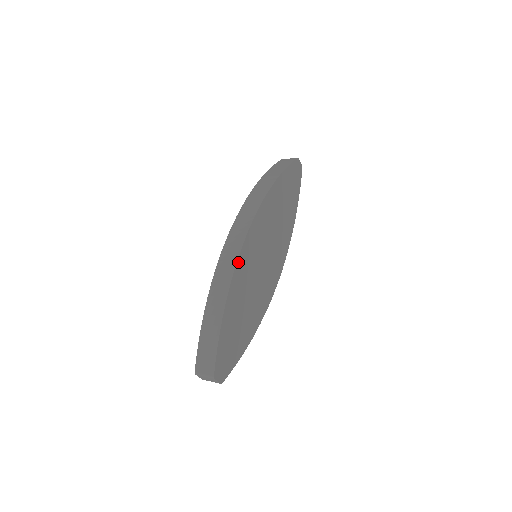
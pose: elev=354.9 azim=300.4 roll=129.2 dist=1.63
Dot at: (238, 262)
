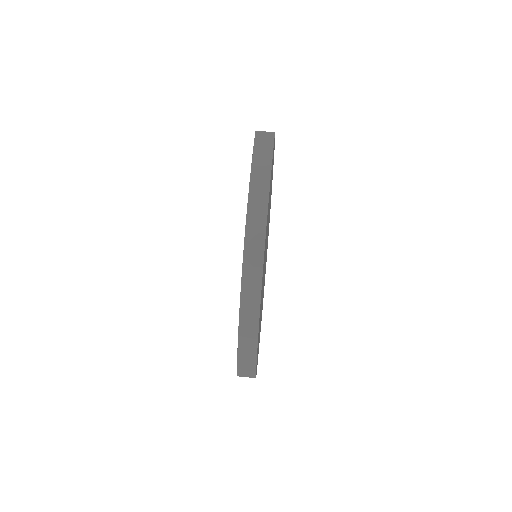
Dot at: (261, 291)
